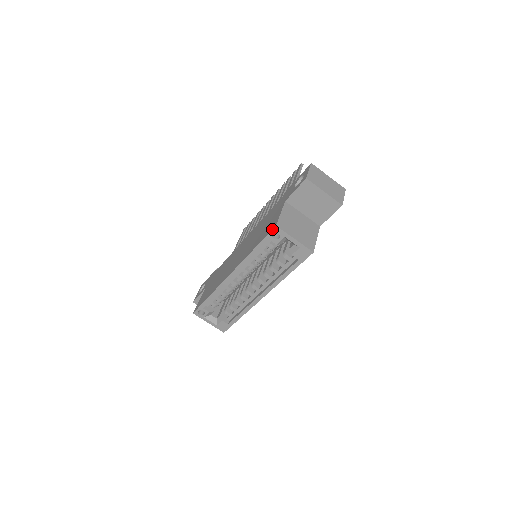
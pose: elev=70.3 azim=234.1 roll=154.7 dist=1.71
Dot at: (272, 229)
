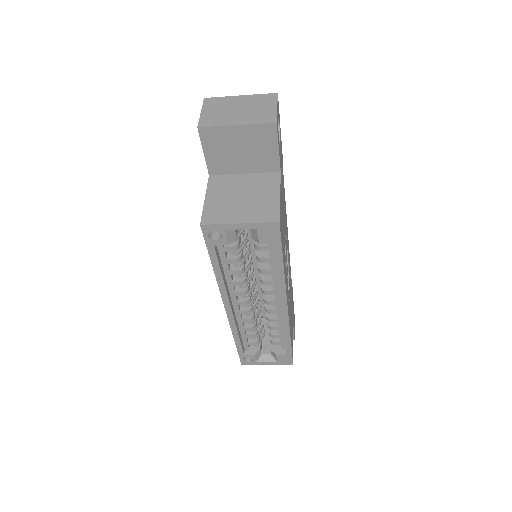
Dot at: occluded
